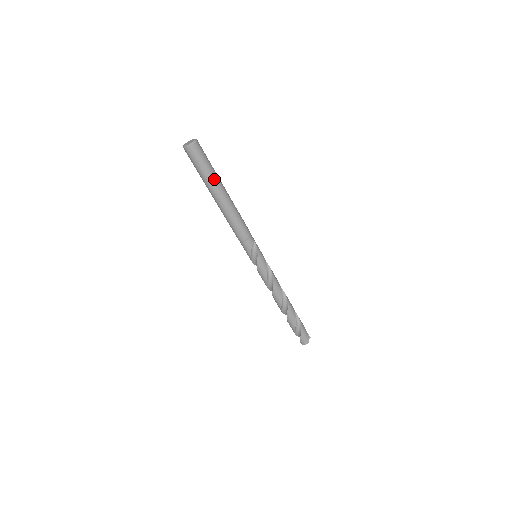
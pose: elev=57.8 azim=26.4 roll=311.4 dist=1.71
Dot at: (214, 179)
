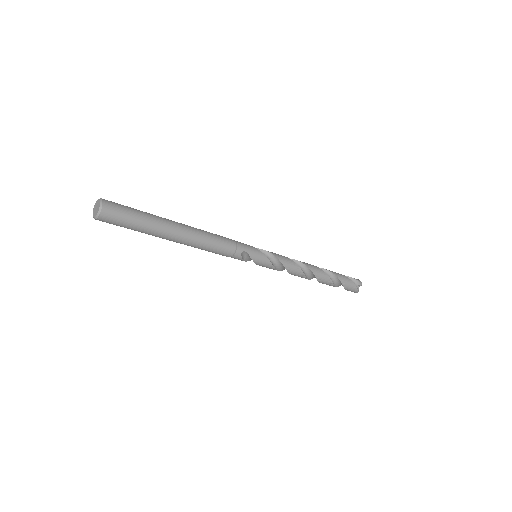
Dot at: (151, 232)
